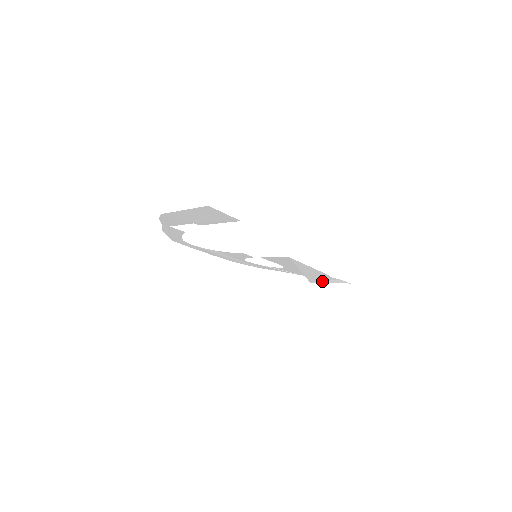
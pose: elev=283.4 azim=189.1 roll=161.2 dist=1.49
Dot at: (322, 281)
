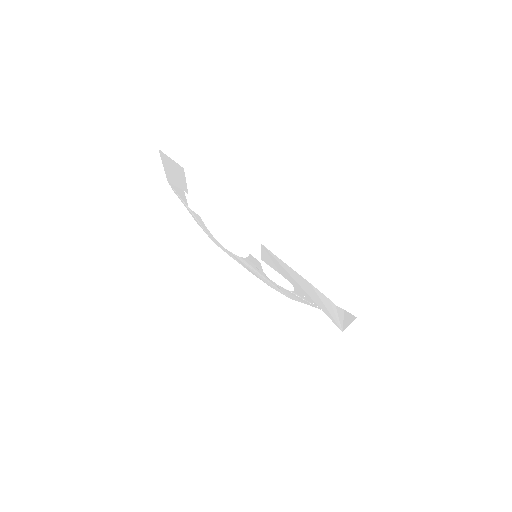
Dot at: (343, 323)
